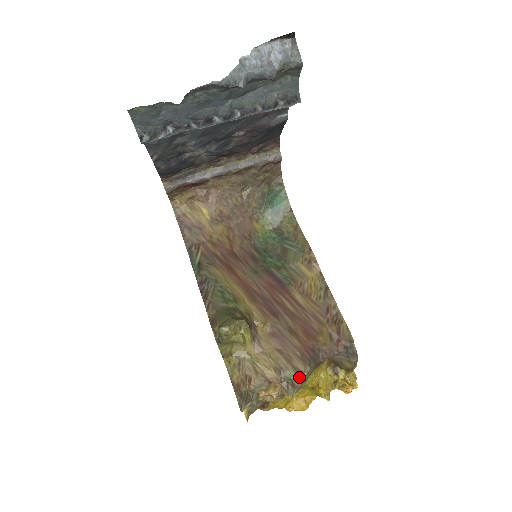
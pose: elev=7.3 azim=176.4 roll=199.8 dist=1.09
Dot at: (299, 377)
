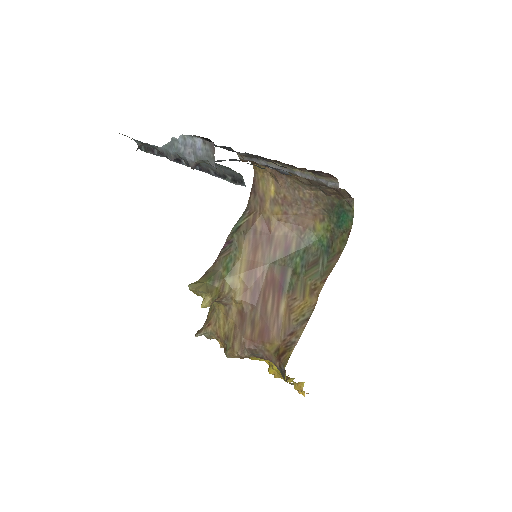
Dot at: (230, 352)
